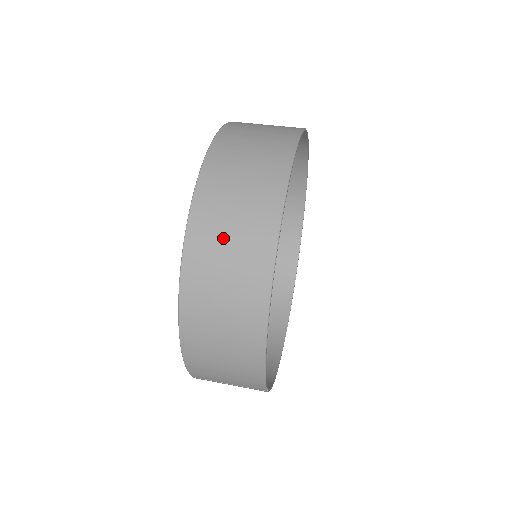
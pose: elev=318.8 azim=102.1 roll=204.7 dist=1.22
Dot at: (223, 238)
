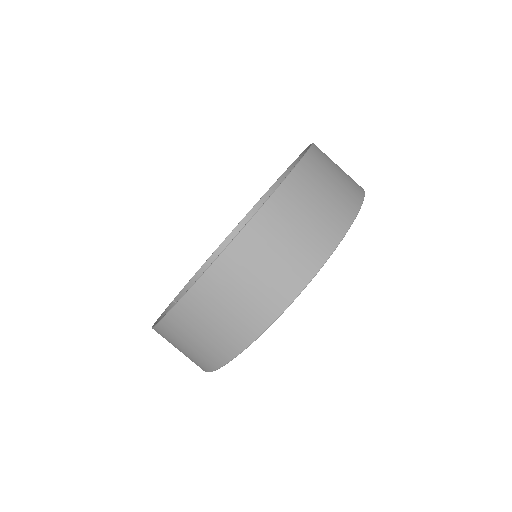
Dot at: (187, 339)
